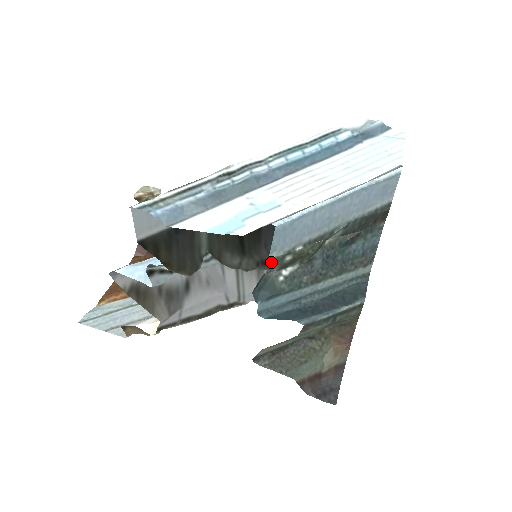
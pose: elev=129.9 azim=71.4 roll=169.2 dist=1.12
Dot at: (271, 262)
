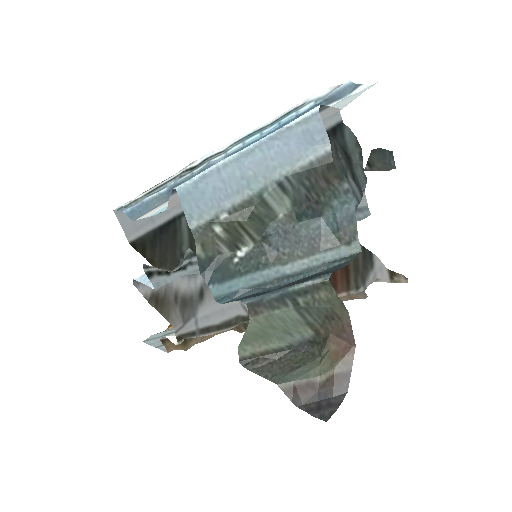
Dot at: (194, 233)
